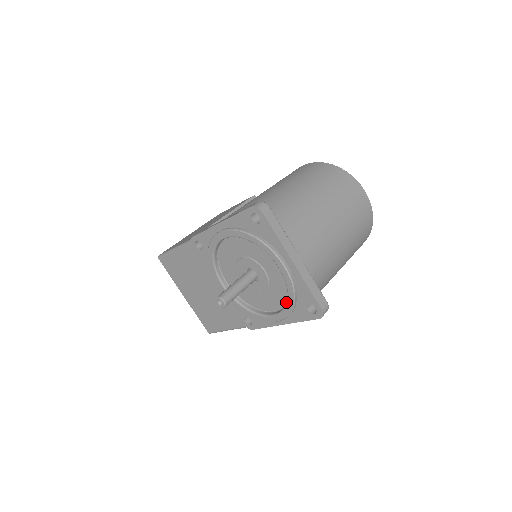
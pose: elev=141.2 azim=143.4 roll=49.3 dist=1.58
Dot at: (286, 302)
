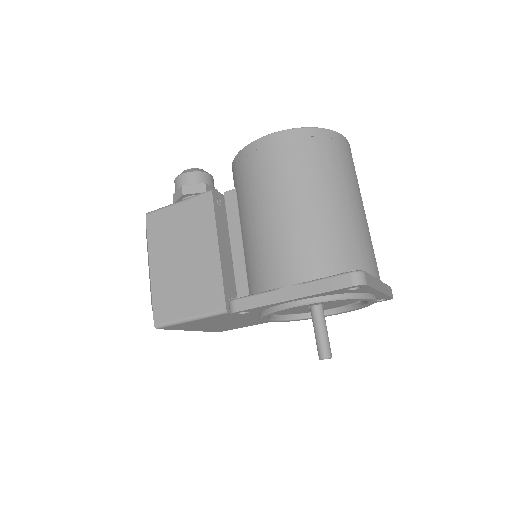
Dot at: (357, 307)
